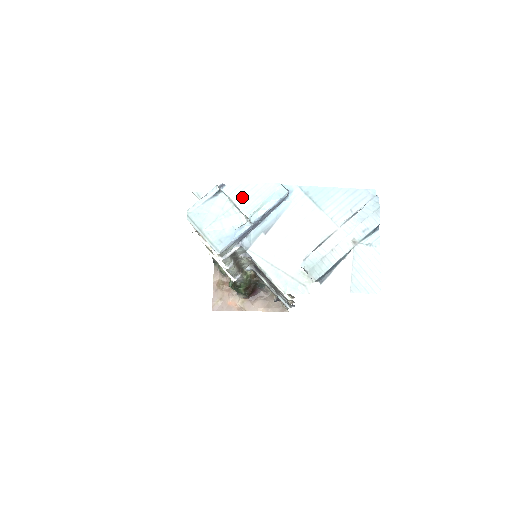
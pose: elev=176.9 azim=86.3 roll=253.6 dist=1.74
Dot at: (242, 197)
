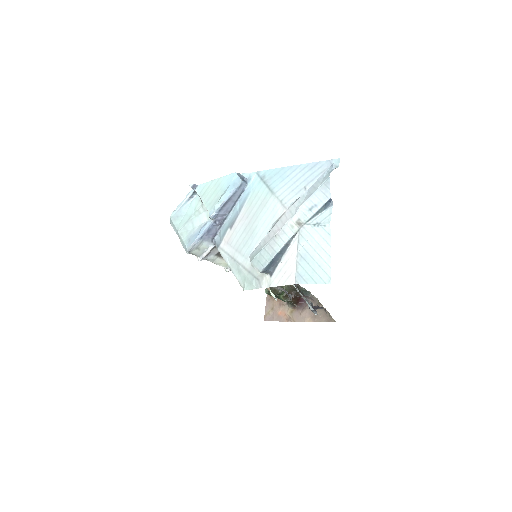
Dot at: (208, 194)
